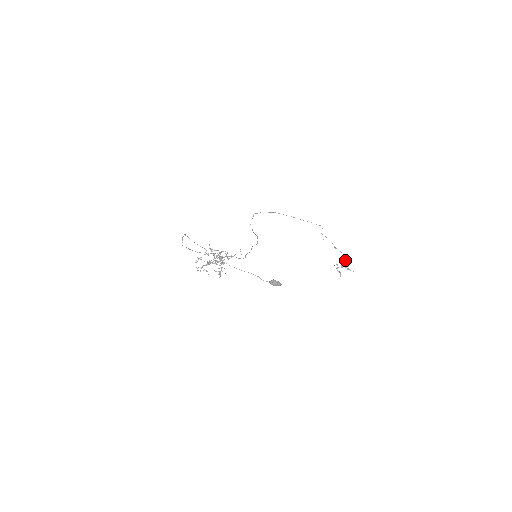
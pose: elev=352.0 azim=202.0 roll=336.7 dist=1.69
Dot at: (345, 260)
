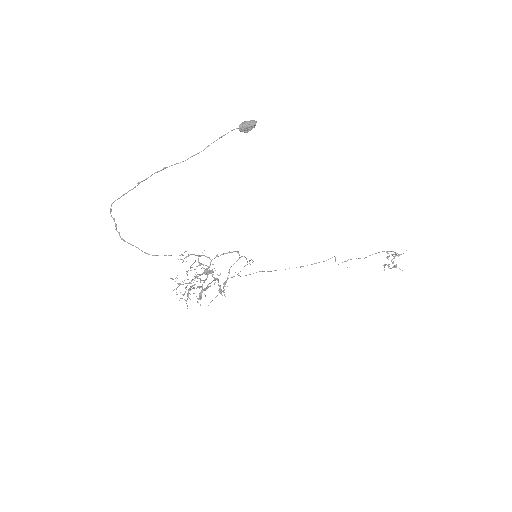
Dot at: (386, 252)
